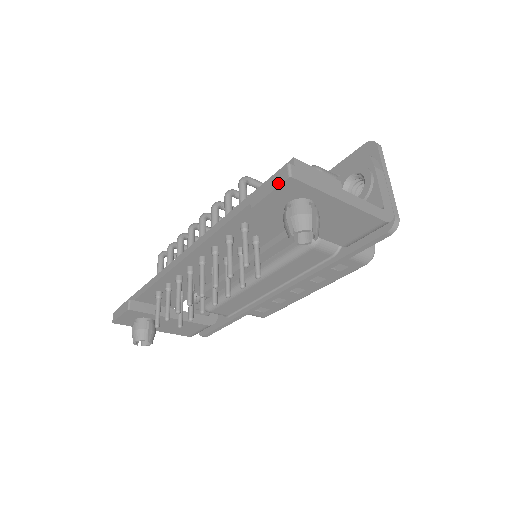
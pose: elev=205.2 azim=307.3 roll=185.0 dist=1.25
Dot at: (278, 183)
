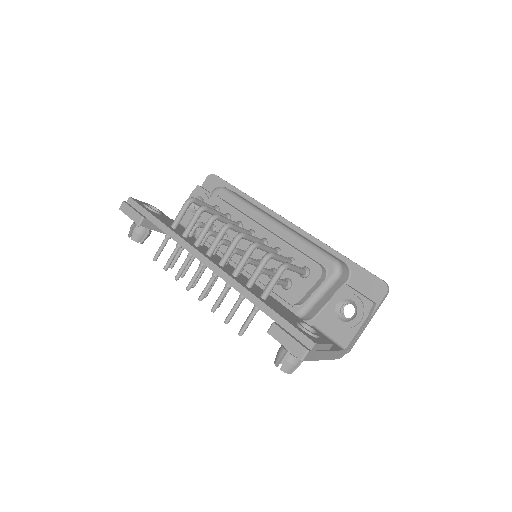
Dot at: (293, 351)
